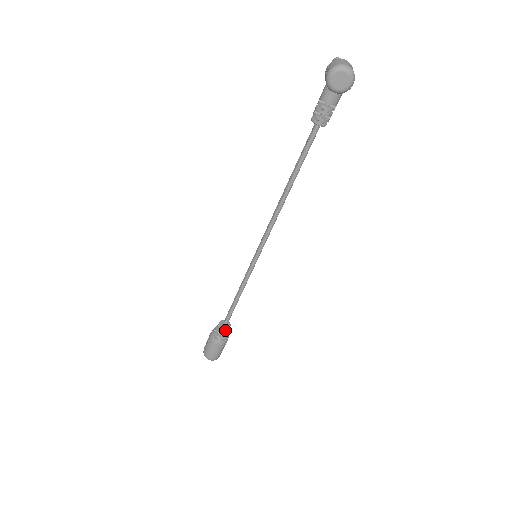
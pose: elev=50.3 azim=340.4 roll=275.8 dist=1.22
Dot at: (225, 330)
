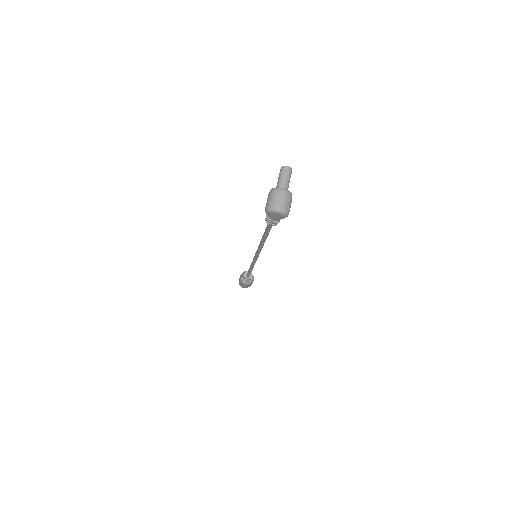
Dot at: (249, 279)
